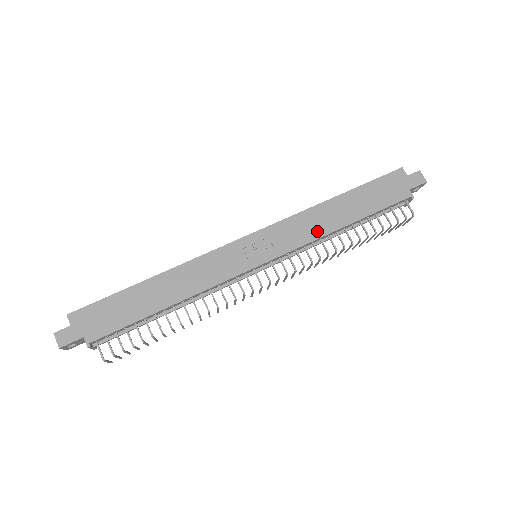
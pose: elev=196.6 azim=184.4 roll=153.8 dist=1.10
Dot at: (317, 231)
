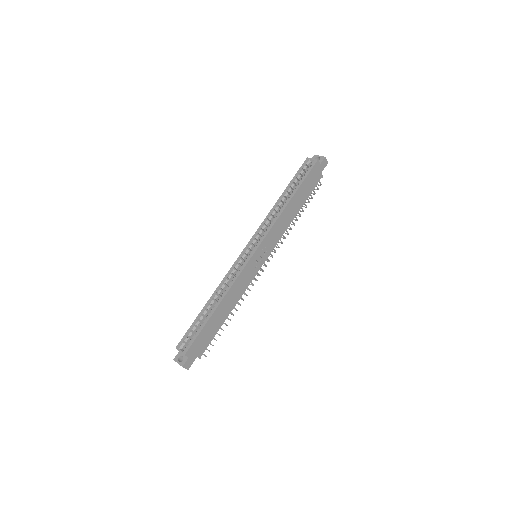
Dot at: (285, 227)
